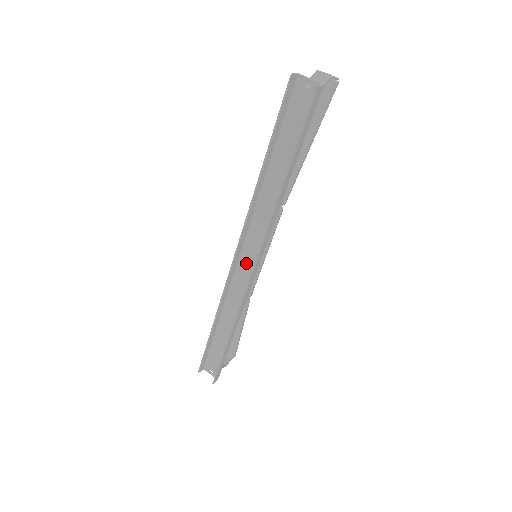
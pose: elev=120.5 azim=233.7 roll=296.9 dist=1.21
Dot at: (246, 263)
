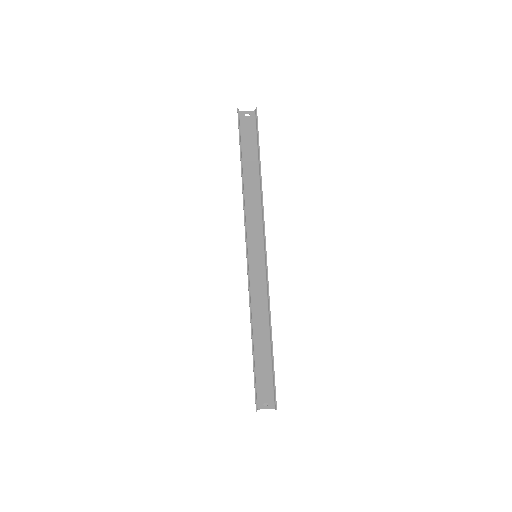
Dot at: (255, 257)
